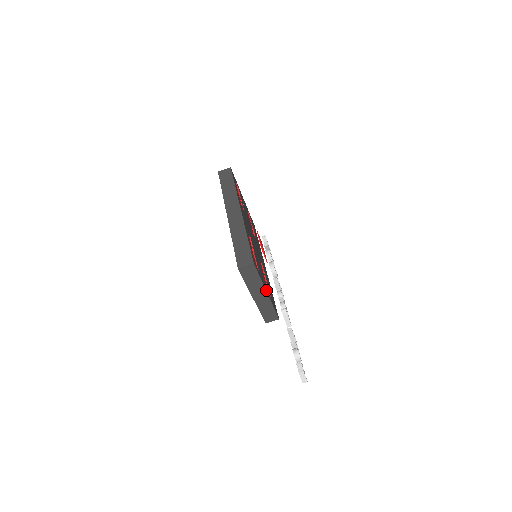
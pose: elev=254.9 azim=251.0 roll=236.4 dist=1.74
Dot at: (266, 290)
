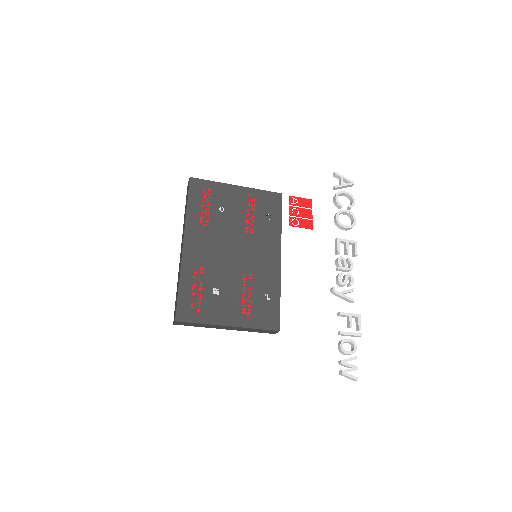
Dot at: (226, 323)
